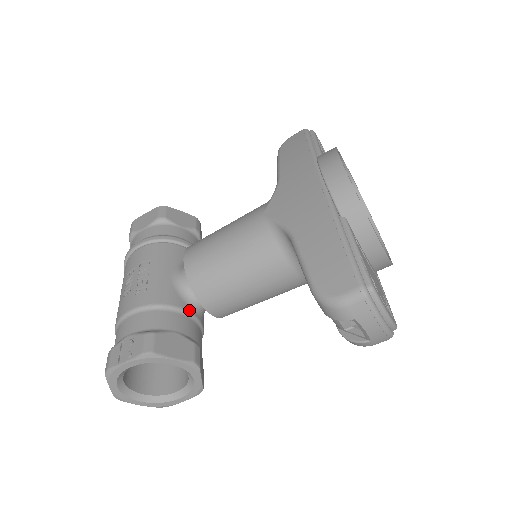
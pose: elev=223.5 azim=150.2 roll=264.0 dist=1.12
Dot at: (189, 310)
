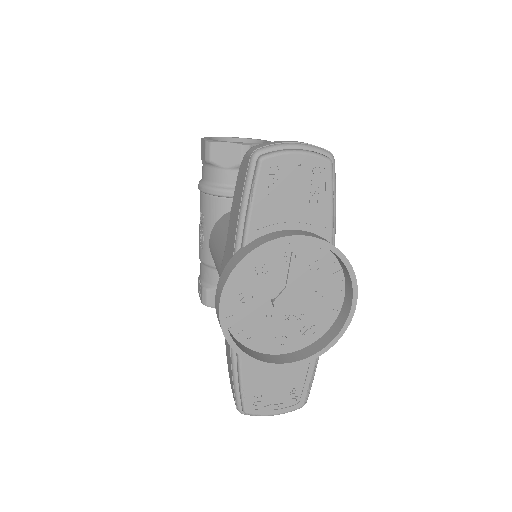
Dot at: occluded
